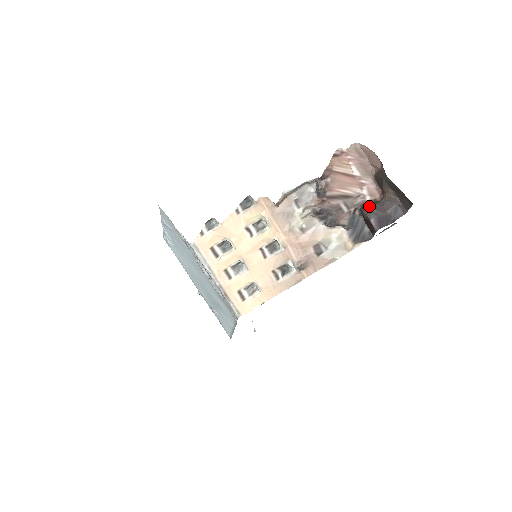
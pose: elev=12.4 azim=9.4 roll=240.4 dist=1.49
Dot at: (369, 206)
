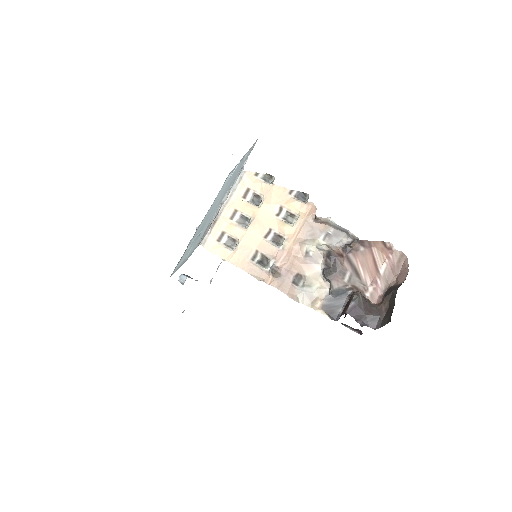
Dot at: occluded
